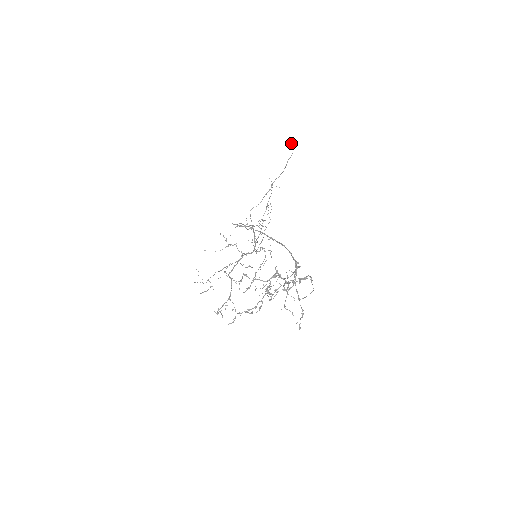
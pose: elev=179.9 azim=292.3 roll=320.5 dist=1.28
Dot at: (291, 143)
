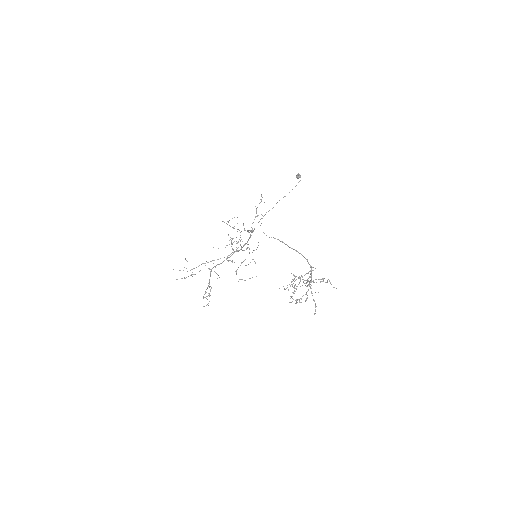
Dot at: (299, 177)
